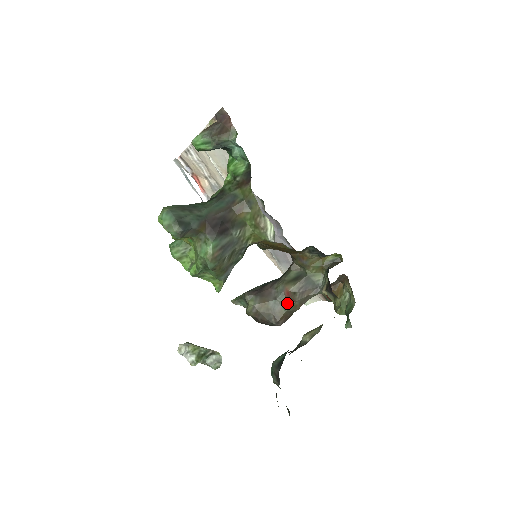
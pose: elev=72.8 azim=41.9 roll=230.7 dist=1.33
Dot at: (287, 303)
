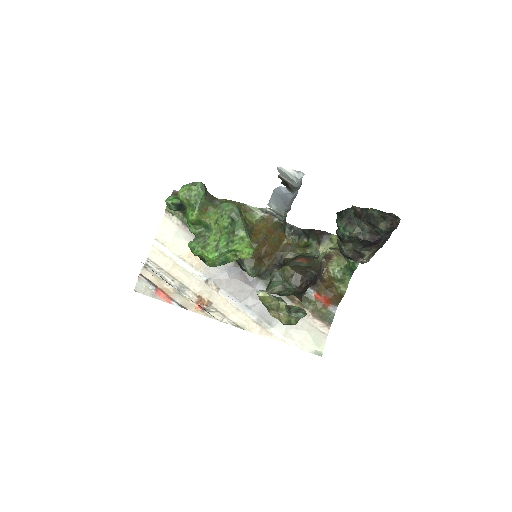
Dot at: (306, 263)
